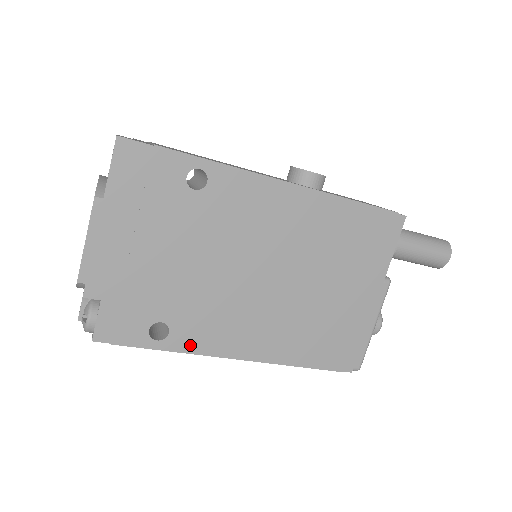
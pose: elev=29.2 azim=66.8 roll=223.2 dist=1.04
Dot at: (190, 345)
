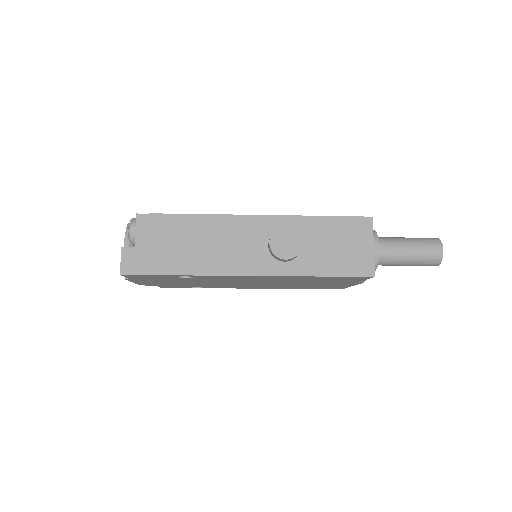
Dot at: occluded
